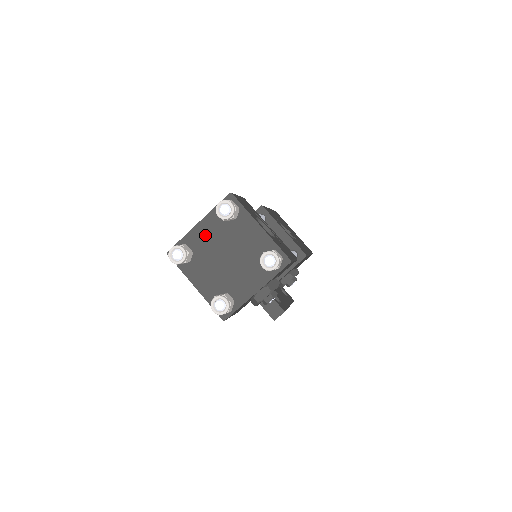
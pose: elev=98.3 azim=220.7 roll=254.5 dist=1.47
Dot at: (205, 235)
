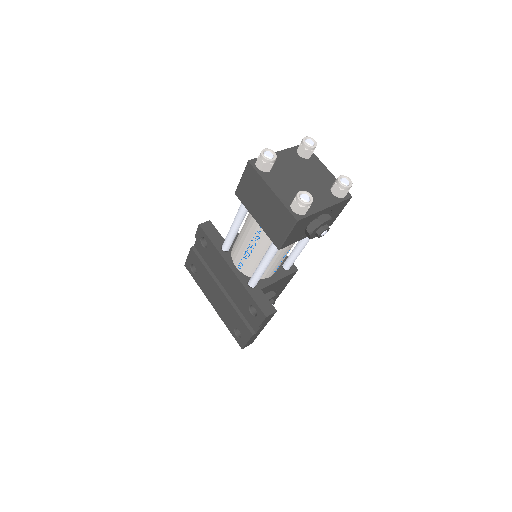
Dot at: (283, 160)
